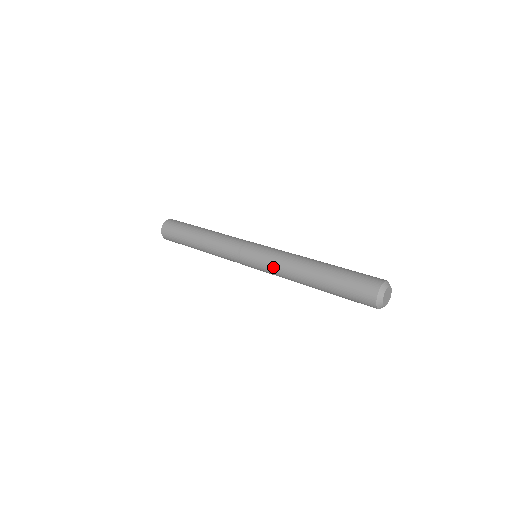
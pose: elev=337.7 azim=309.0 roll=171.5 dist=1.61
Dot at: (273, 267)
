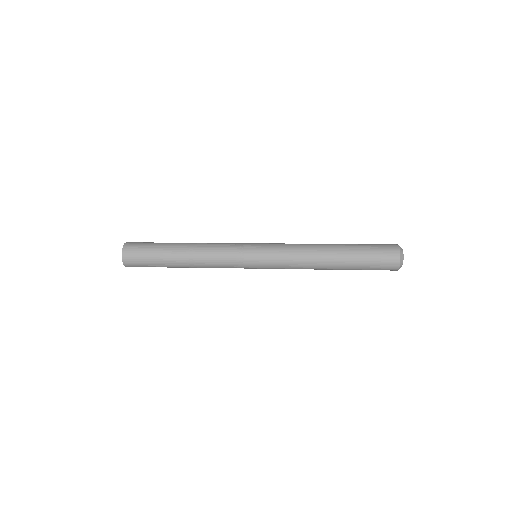
Dot at: (287, 266)
